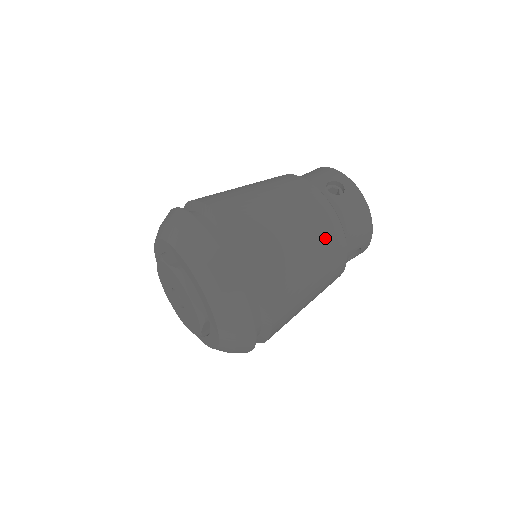
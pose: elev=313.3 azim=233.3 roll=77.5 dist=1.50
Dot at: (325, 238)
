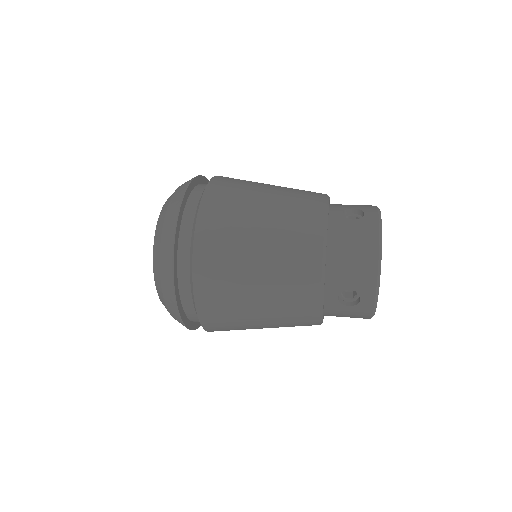
Dot at: (293, 239)
